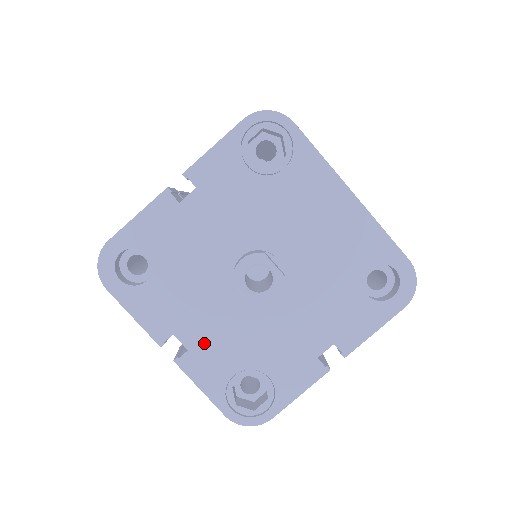
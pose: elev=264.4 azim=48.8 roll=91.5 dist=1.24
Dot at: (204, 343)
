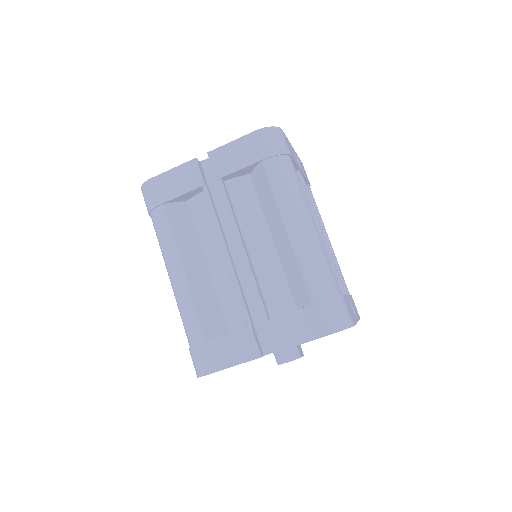
Dot at: occluded
